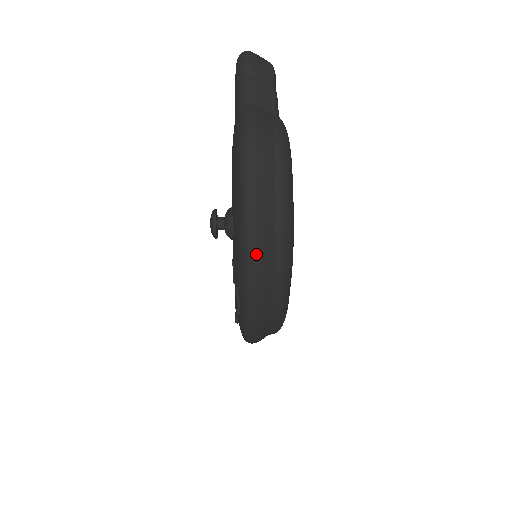
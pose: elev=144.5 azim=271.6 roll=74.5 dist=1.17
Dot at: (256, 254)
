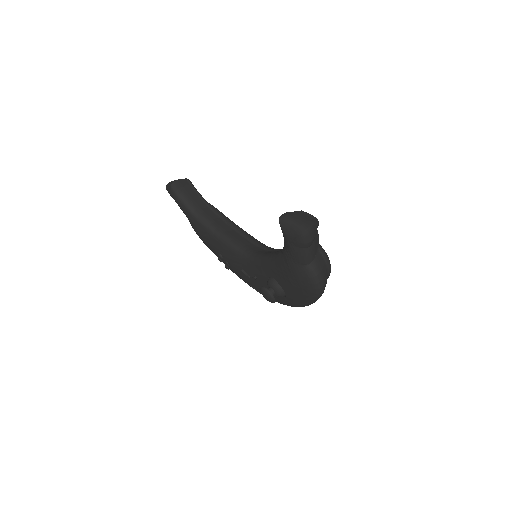
Dot at: occluded
